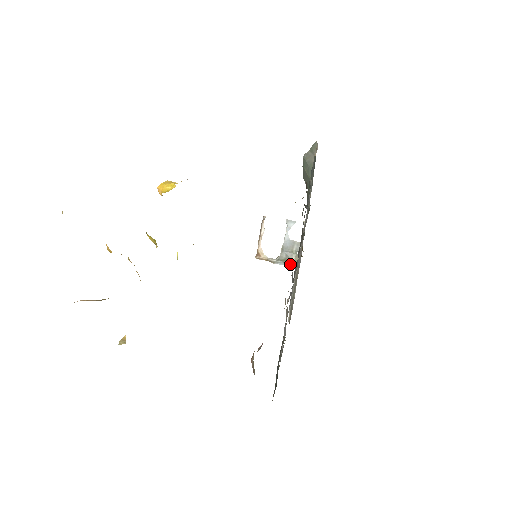
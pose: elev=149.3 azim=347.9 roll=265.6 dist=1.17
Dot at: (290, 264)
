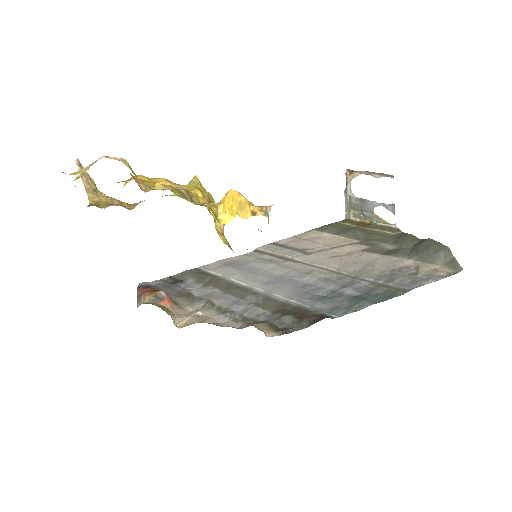
Dot at: (348, 210)
